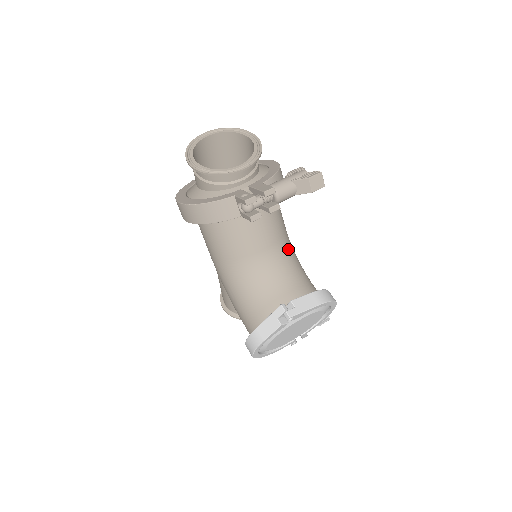
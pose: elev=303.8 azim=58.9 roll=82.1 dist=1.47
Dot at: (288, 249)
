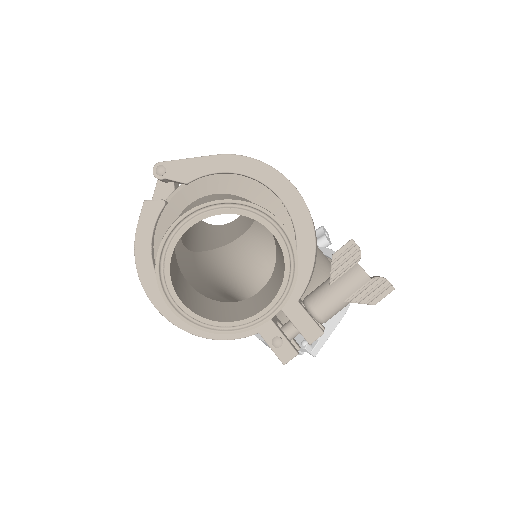
Dot at: occluded
